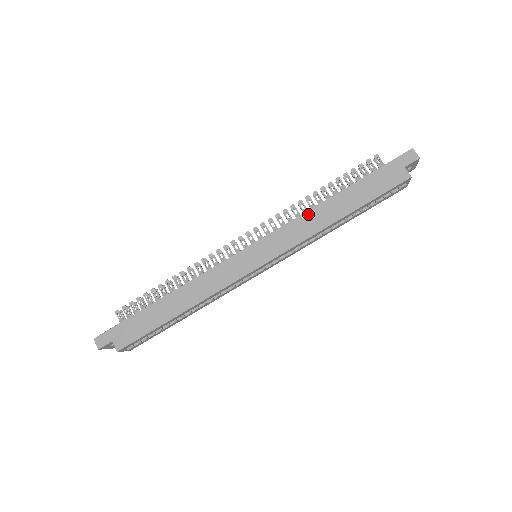
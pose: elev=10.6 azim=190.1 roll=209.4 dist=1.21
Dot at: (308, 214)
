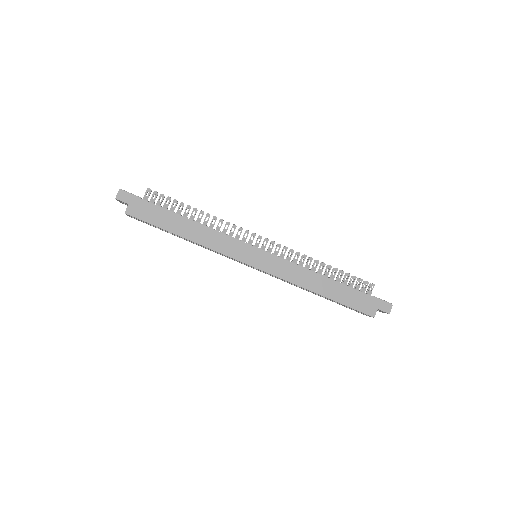
Dot at: (307, 271)
